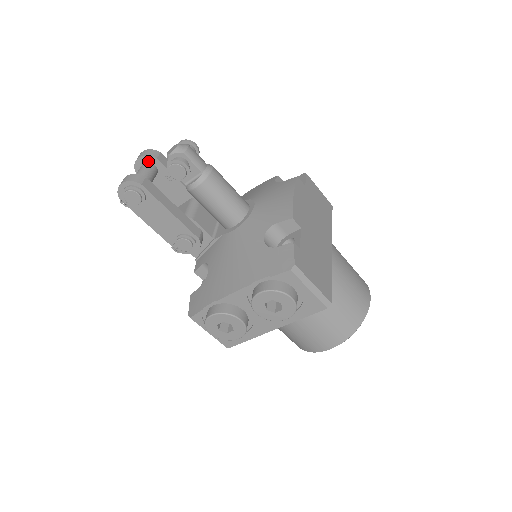
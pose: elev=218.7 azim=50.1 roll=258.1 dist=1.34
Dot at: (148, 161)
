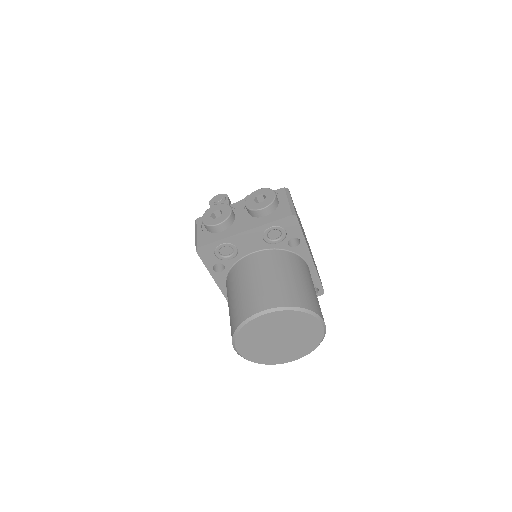
Dot at: occluded
